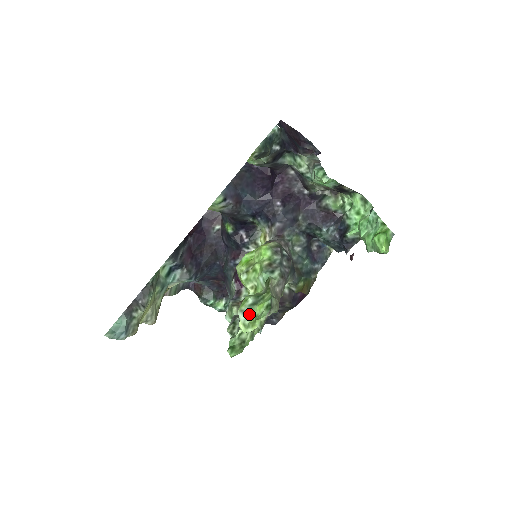
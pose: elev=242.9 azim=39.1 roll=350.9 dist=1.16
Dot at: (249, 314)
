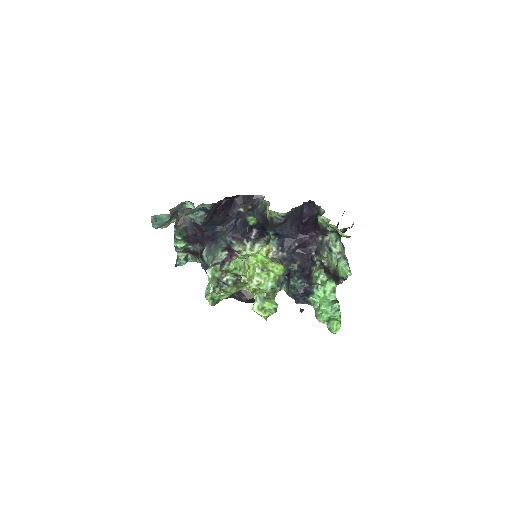
Dot at: (261, 302)
